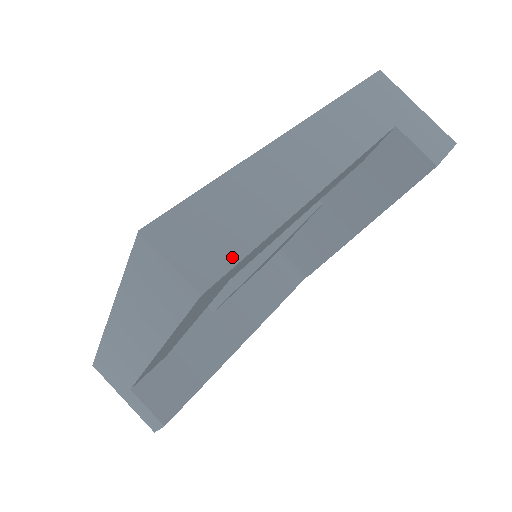
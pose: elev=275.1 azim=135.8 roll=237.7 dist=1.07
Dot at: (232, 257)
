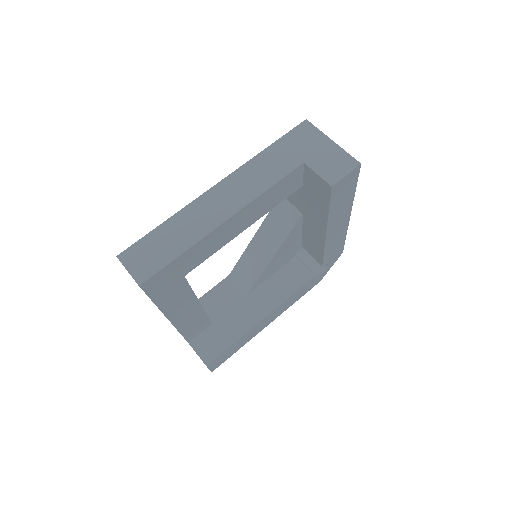
Dot at: (159, 266)
